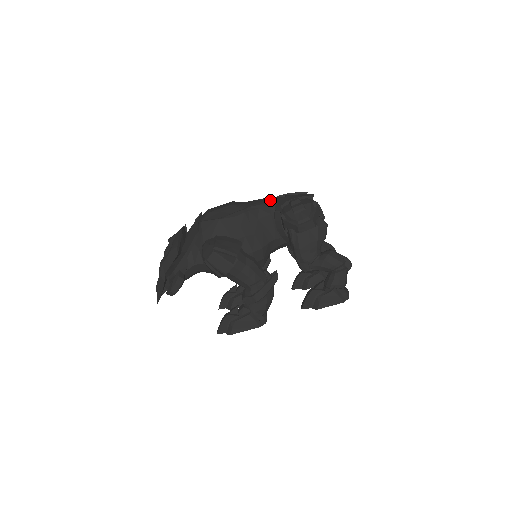
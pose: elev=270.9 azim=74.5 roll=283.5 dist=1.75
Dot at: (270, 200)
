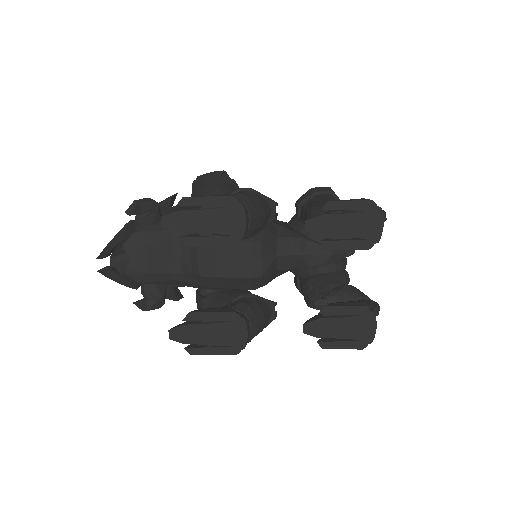
Dot at: occluded
